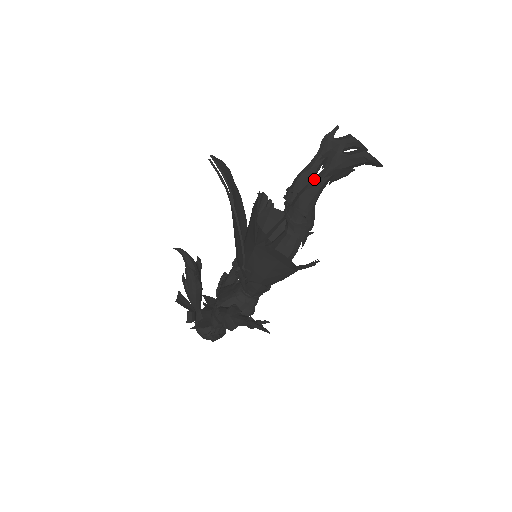
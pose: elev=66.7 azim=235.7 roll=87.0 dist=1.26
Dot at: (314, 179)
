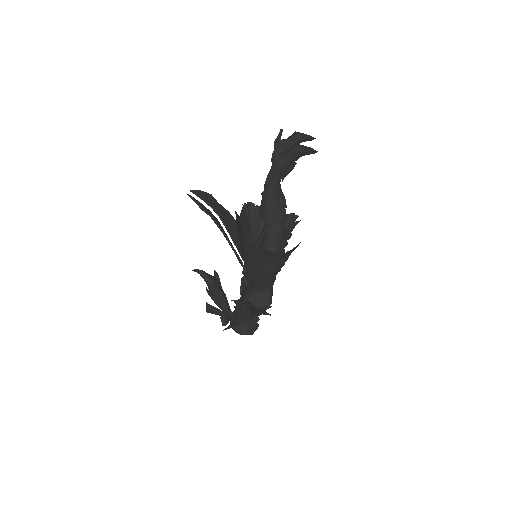
Dot at: (268, 182)
